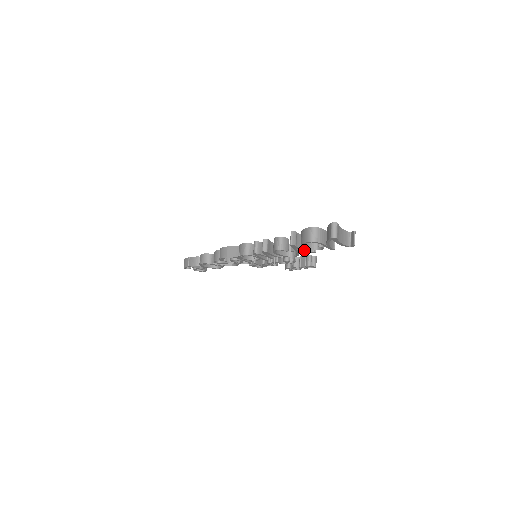
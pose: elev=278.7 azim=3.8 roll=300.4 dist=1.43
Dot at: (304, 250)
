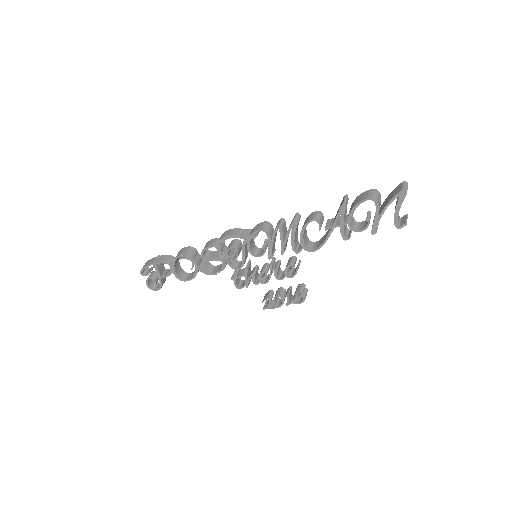
Dot at: (342, 228)
